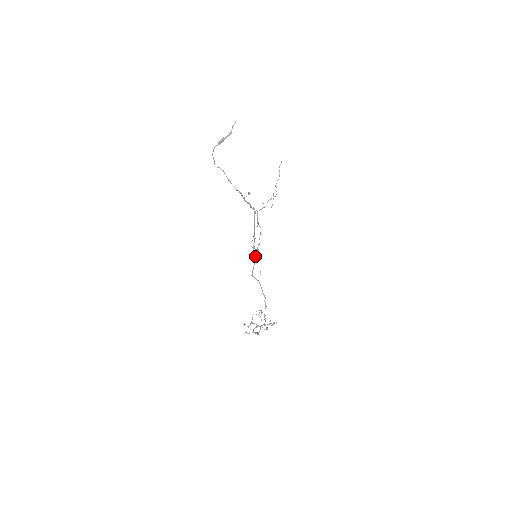
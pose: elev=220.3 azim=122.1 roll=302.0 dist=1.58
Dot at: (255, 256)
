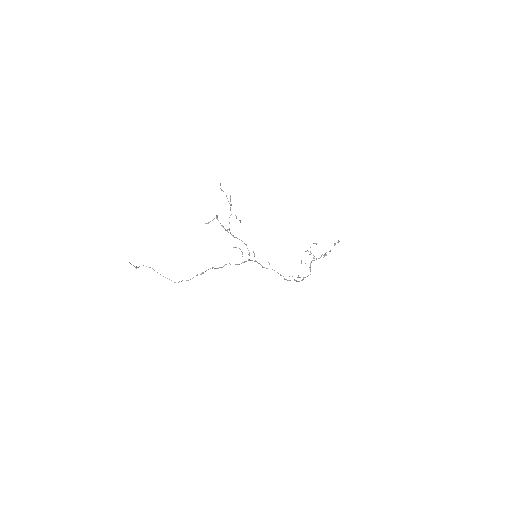
Dot at: occluded
